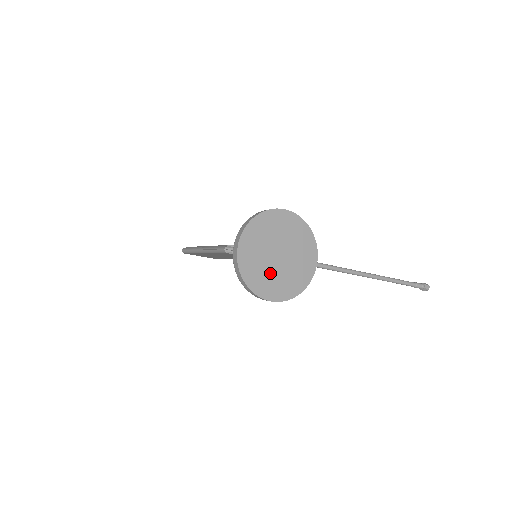
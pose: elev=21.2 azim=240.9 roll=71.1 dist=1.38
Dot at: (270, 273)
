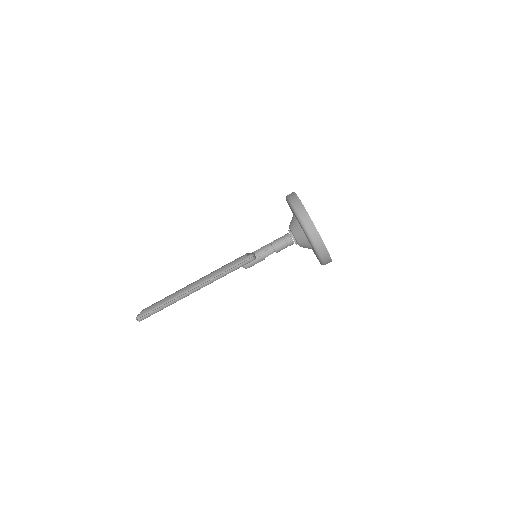
Dot at: occluded
